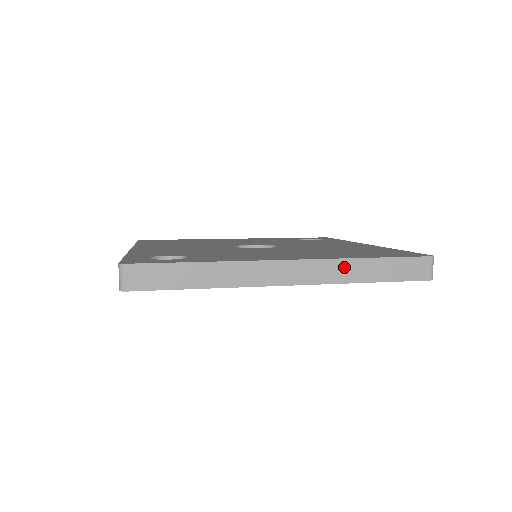
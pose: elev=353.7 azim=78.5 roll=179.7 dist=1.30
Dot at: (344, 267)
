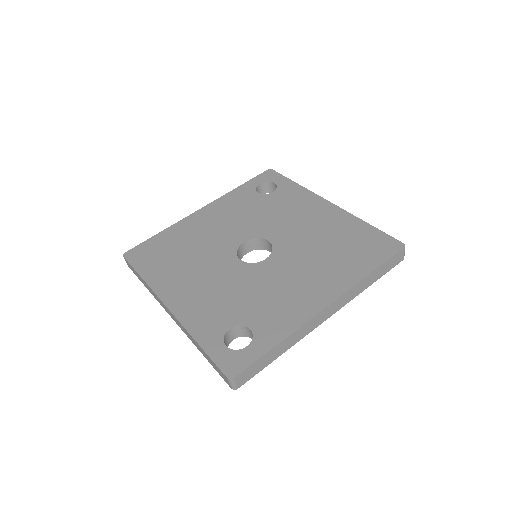
Dot at: (357, 288)
